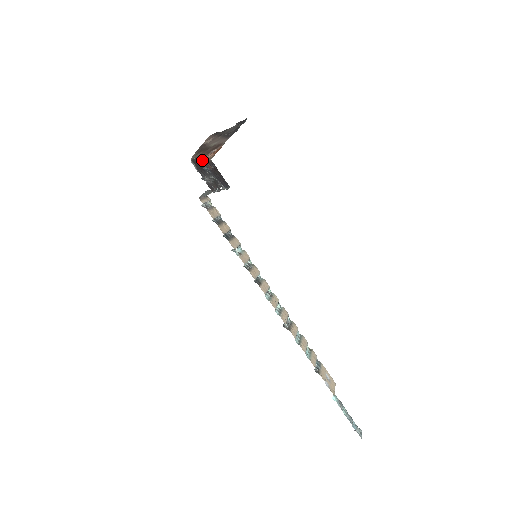
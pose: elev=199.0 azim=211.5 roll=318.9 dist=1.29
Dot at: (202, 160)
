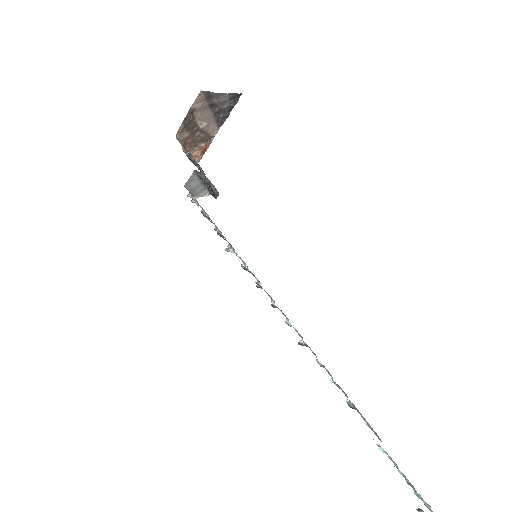
Dot at: (188, 155)
